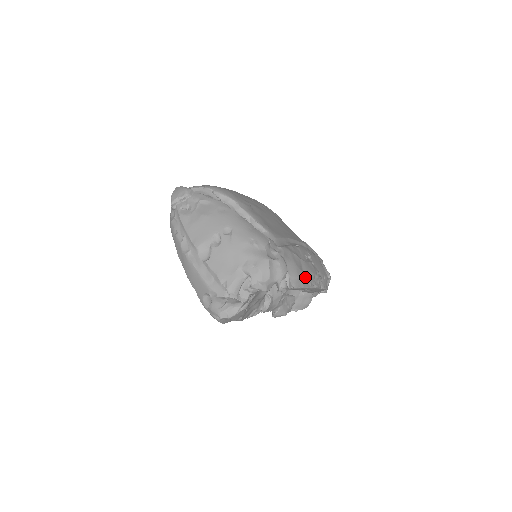
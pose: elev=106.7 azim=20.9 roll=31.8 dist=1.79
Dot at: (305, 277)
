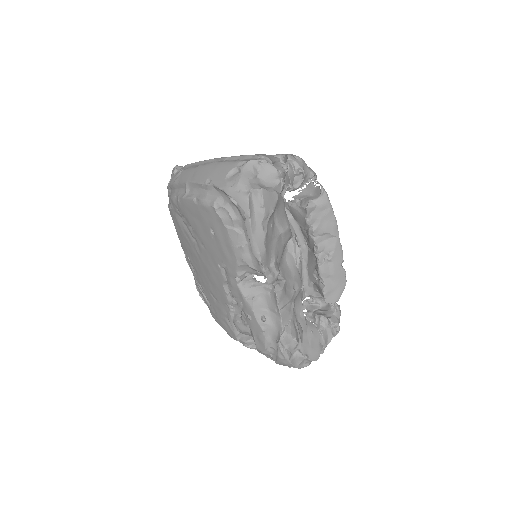
Dot at: occluded
